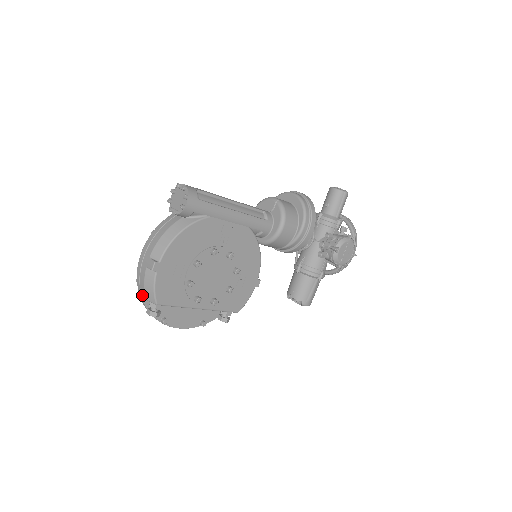
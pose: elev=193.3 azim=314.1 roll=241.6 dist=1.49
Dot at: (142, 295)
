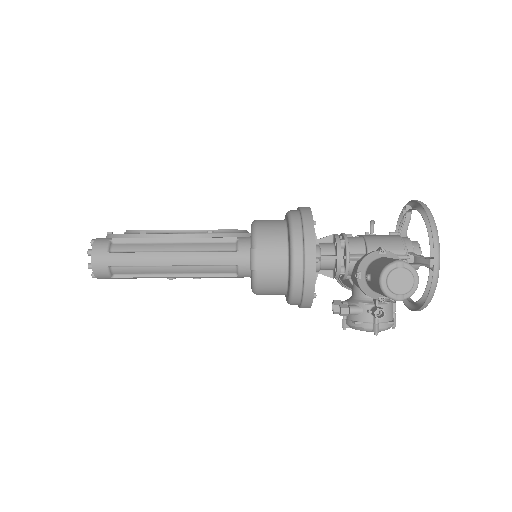
Dot at: occluded
